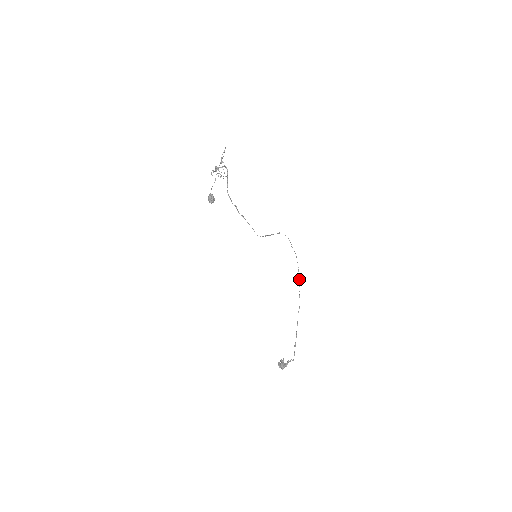
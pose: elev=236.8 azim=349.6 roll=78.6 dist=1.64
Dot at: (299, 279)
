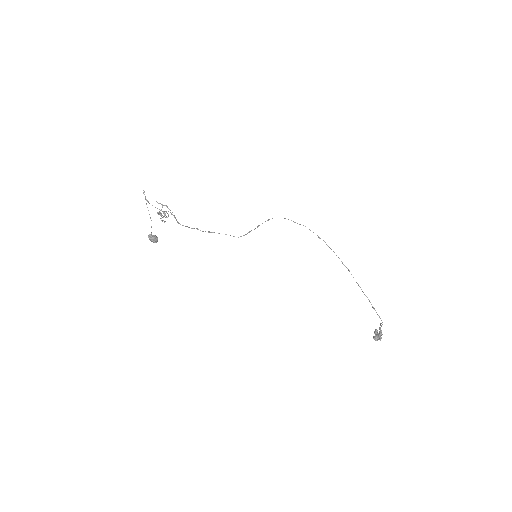
Dot at: occluded
